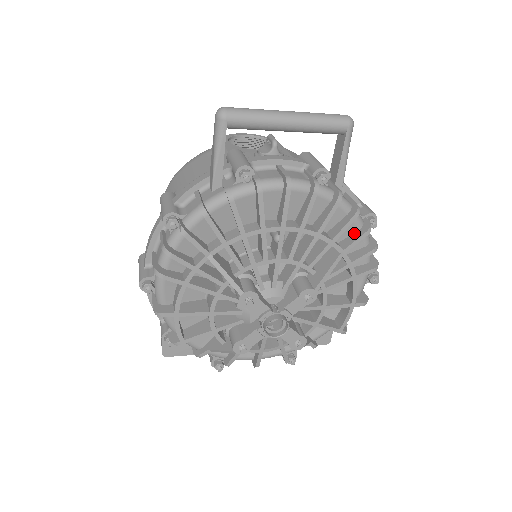
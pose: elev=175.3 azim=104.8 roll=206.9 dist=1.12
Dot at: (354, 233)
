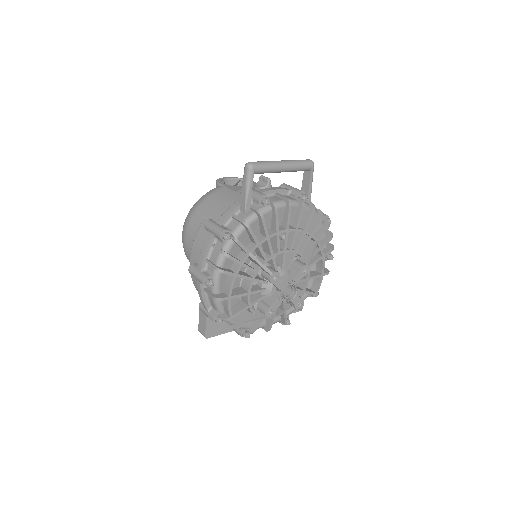
Dot at: (320, 228)
